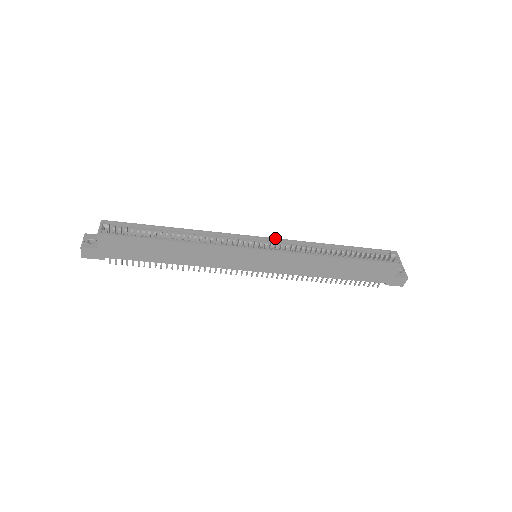
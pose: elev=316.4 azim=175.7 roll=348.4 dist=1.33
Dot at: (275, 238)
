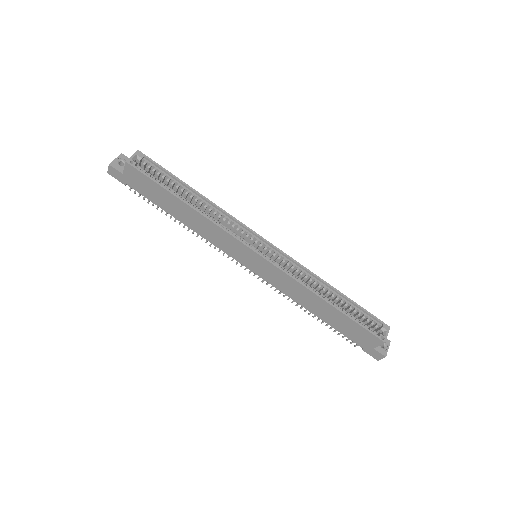
Dot at: occluded
